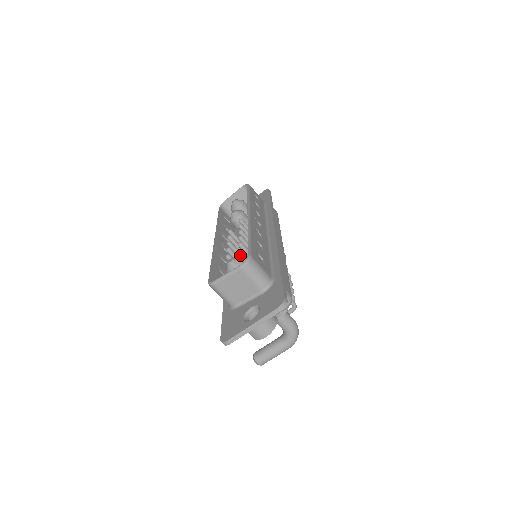
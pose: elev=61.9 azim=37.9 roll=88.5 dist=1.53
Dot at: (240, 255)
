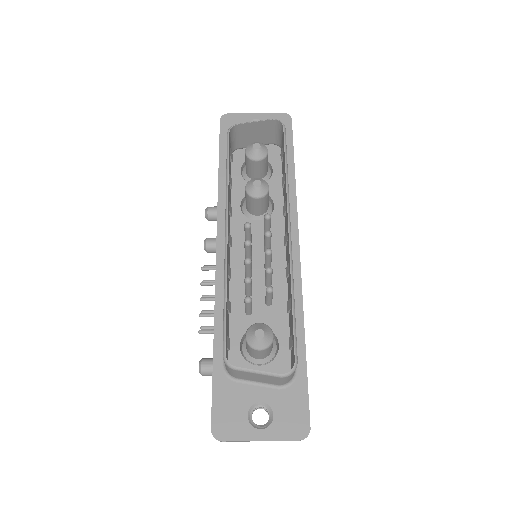
Dot at: (250, 273)
